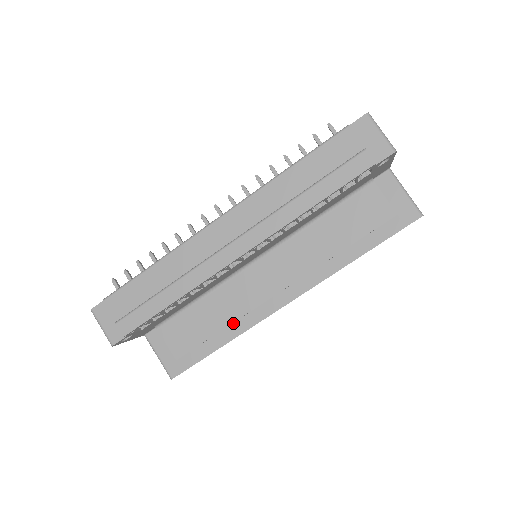
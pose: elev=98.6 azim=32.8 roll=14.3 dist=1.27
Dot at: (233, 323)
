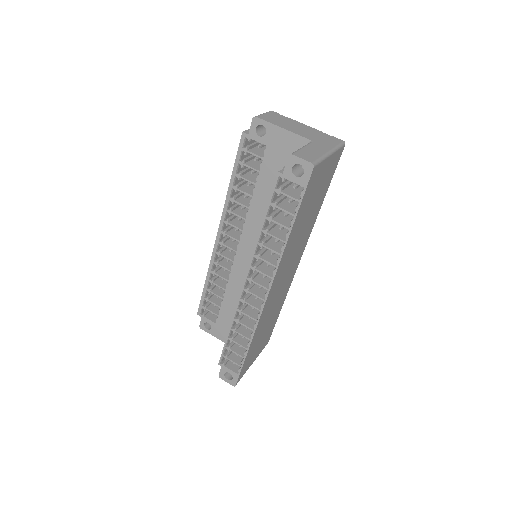
Dot at: occluded
